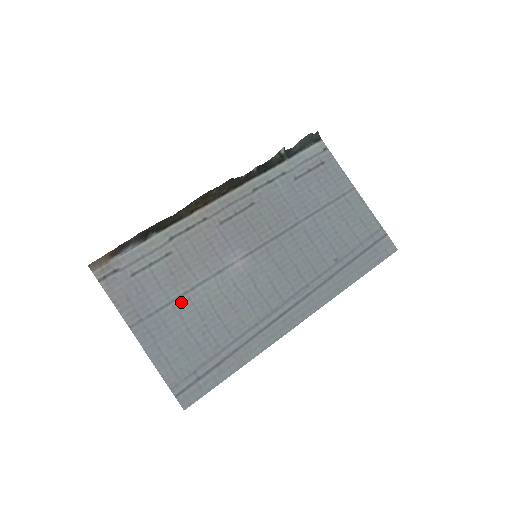
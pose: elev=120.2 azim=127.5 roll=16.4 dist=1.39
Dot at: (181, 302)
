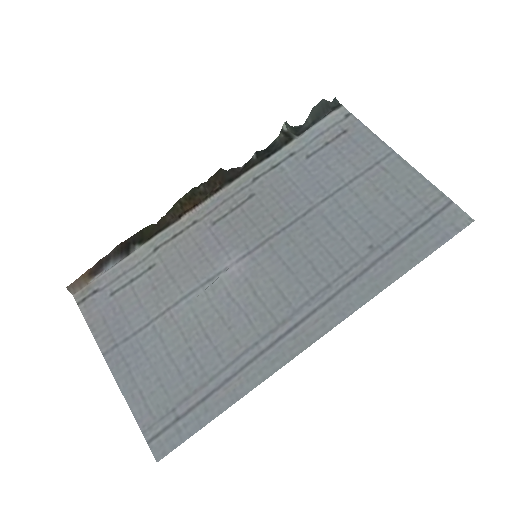
Dot at: (162, 321)
